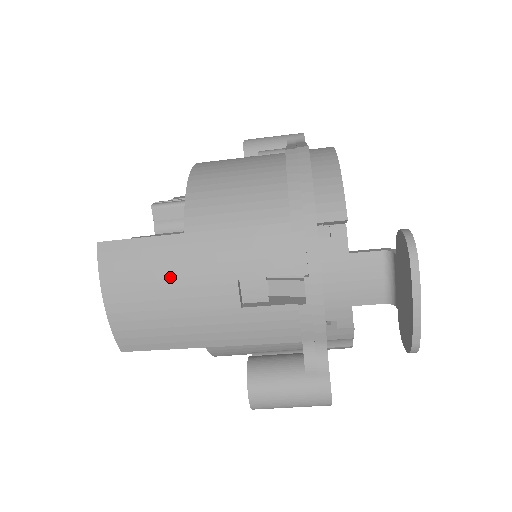
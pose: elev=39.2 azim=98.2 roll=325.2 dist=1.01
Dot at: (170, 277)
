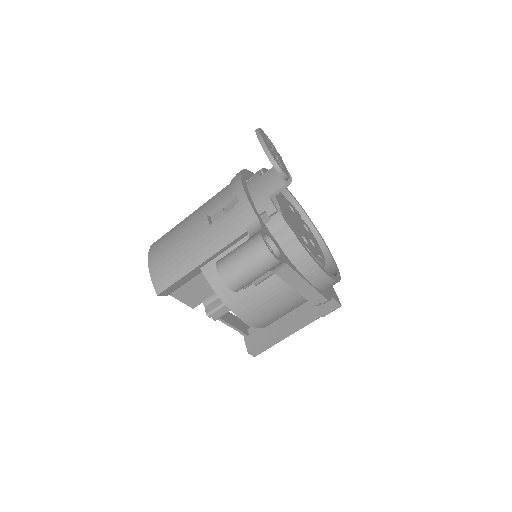
Dot at: (178, 234)
